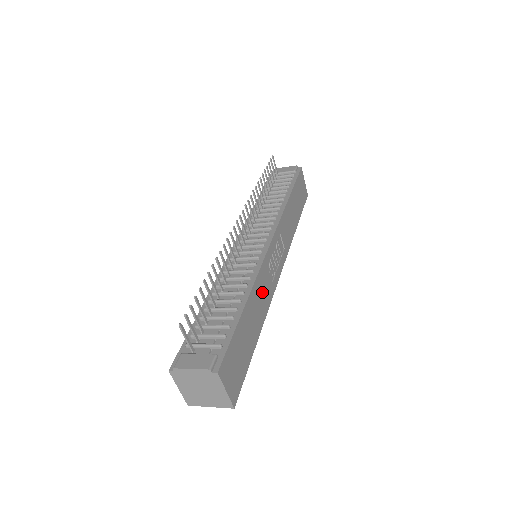
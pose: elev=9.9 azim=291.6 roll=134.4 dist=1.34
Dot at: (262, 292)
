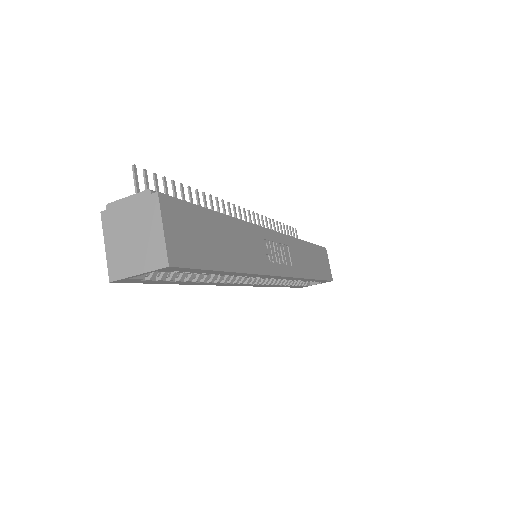
Dot at: (250, 245)
